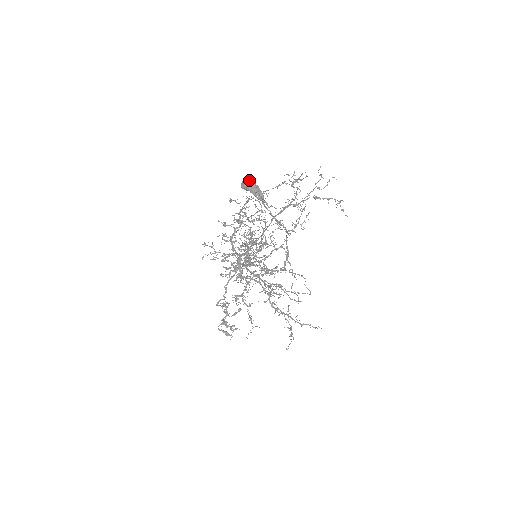
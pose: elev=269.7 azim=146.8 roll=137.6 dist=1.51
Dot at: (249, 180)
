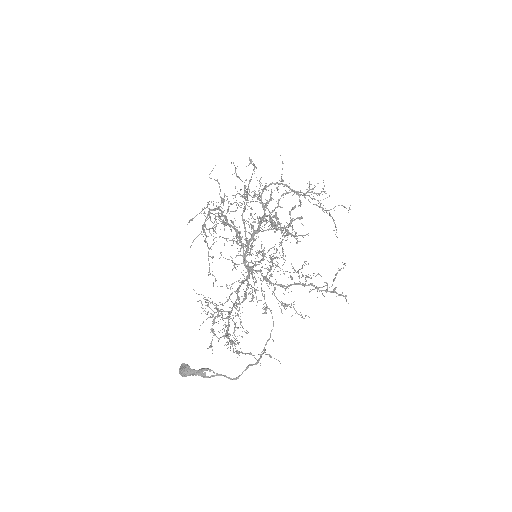
Dot at: occluded
